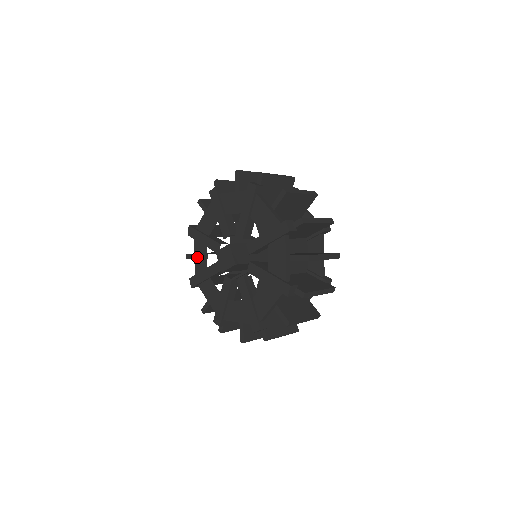
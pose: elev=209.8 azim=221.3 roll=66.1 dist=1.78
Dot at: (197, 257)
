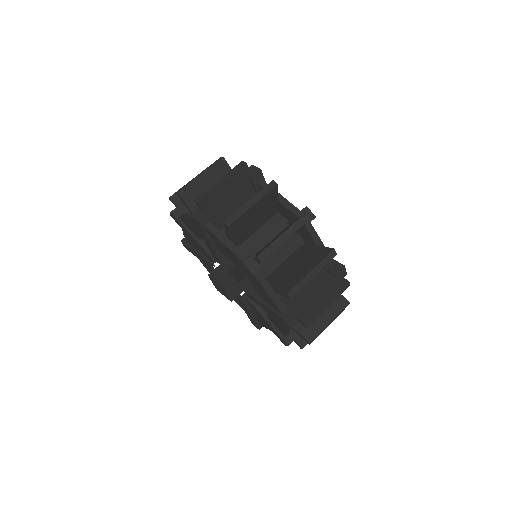
Dot at: (236, 302)
